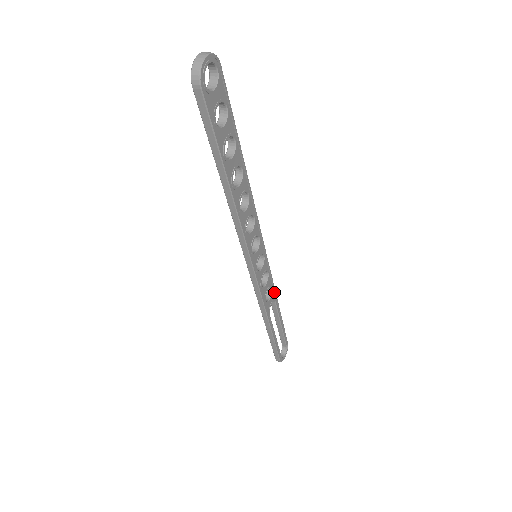
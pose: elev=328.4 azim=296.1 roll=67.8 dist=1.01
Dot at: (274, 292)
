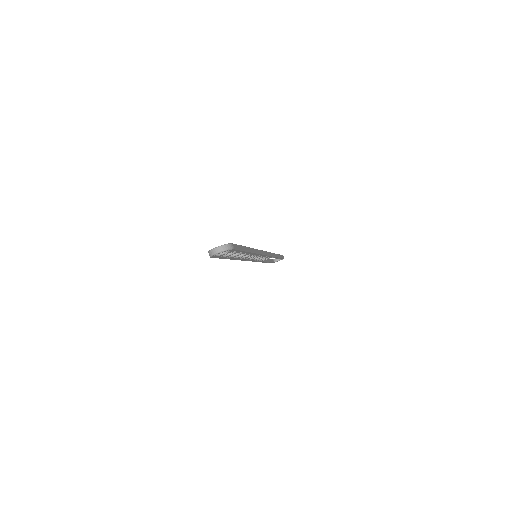
Dot at: occluded
